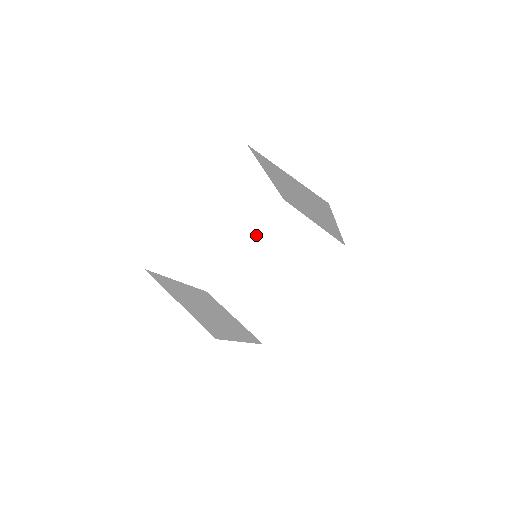
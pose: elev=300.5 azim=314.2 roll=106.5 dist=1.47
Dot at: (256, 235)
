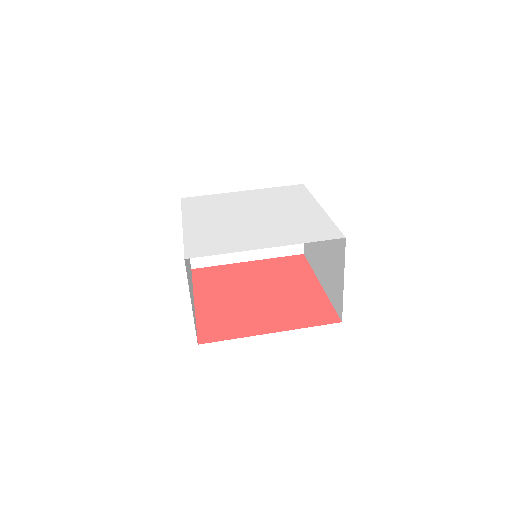
Dot at: occluded
